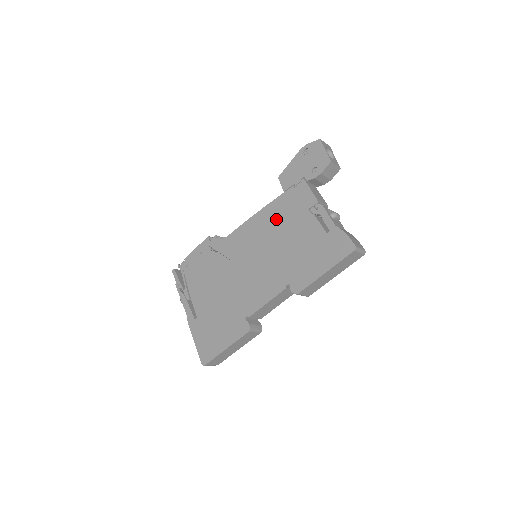
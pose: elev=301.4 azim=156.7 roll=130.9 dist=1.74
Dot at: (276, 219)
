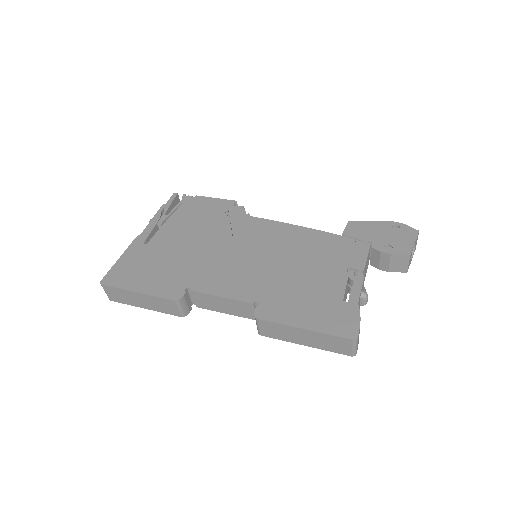
Dot at: (310, 246)
